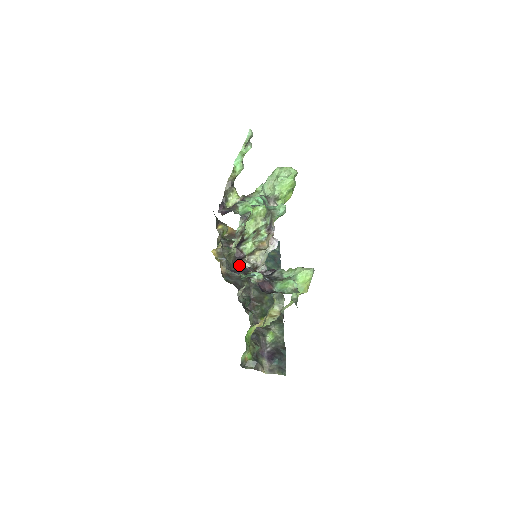
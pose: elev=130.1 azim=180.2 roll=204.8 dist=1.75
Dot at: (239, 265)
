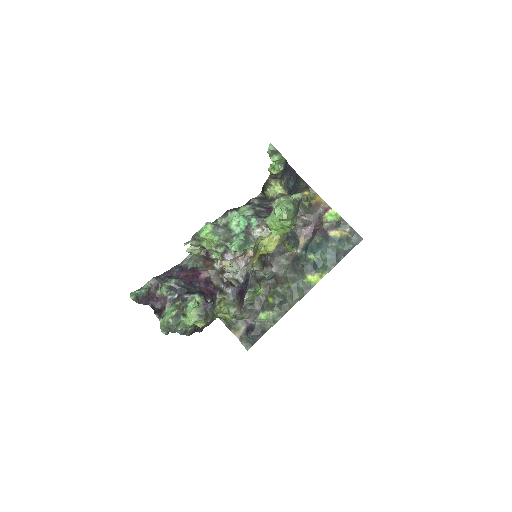
Dot at: (211, 261)
